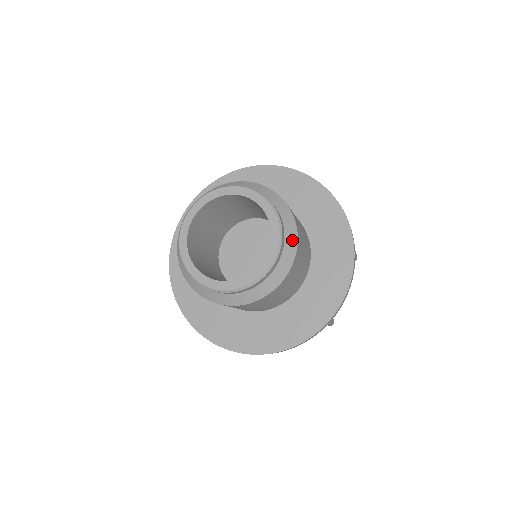
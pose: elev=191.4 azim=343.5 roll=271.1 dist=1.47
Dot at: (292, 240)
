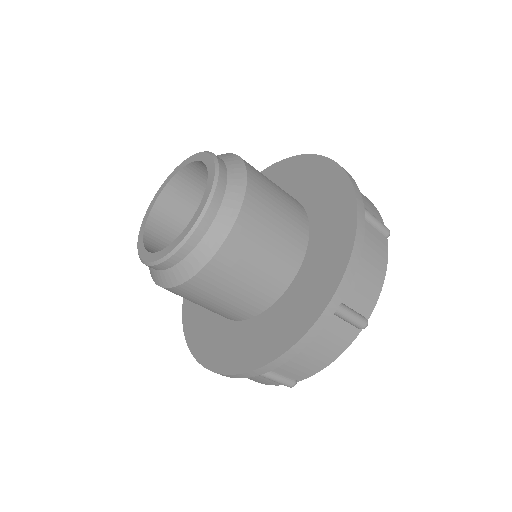
Dot at: (215, 239)
